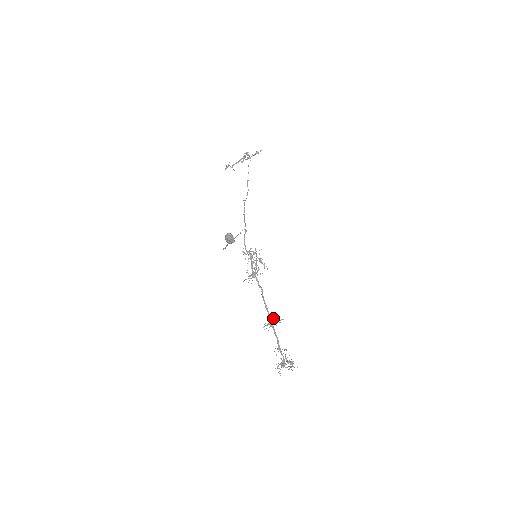
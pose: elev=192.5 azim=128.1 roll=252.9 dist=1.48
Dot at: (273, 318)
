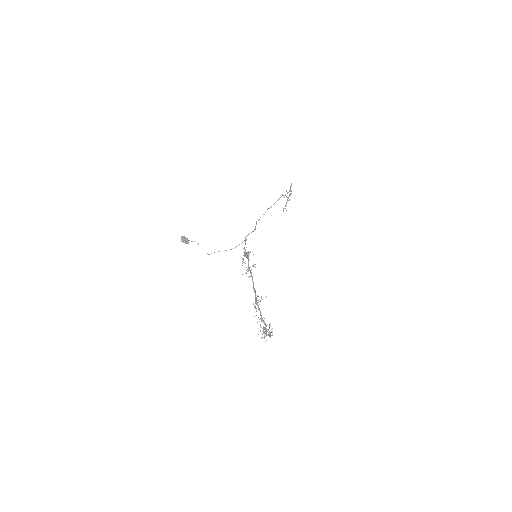
Dot at: (257, 296)
